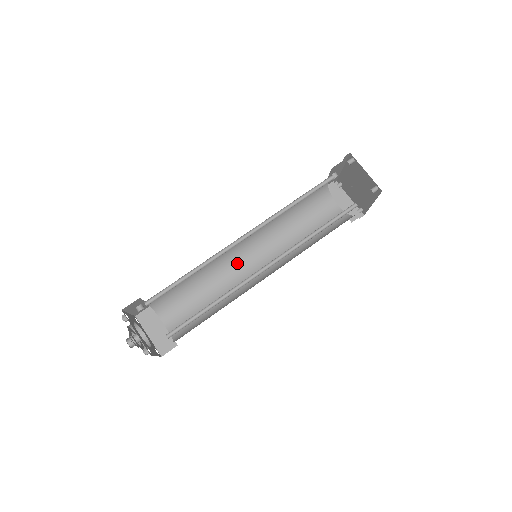
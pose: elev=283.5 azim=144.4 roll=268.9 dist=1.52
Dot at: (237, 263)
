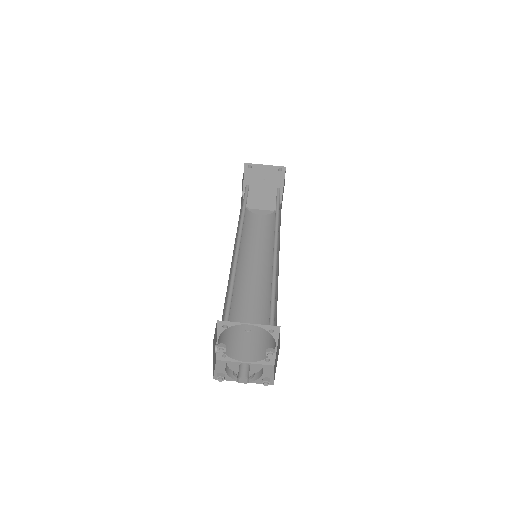
Dot at: (244, 282)
